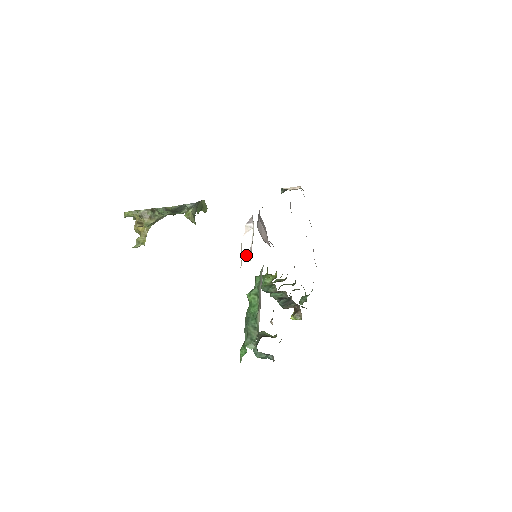
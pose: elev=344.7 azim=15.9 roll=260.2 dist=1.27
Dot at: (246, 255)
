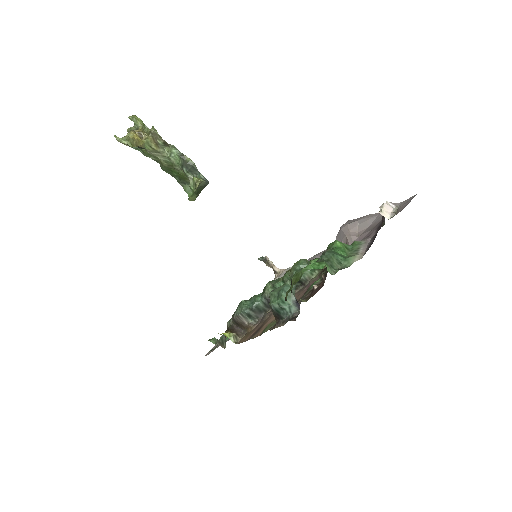
Dot at: (387, 212)
